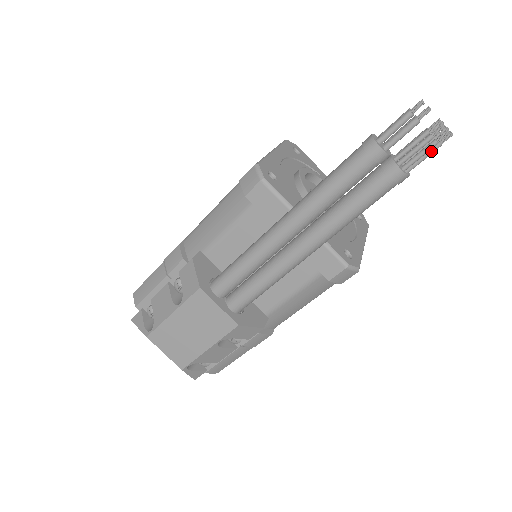
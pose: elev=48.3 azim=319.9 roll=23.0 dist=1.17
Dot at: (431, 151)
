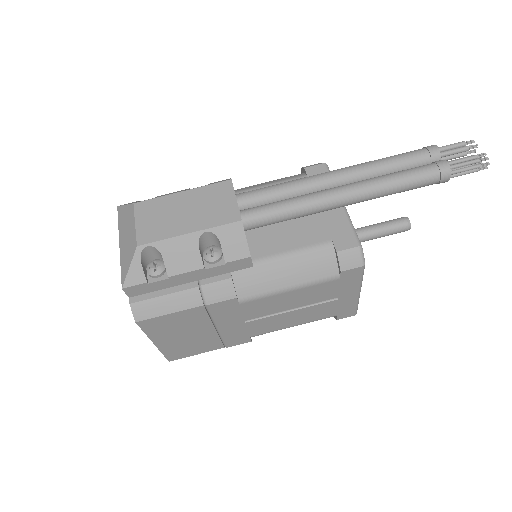
Dot at: (472, 166)
